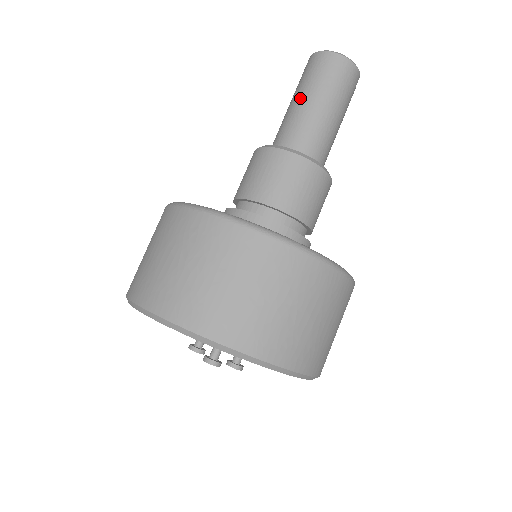
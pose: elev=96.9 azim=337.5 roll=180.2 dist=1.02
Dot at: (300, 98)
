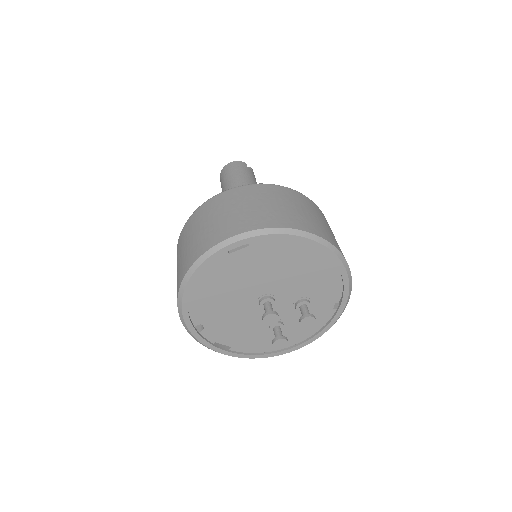
Dot at: occluded
